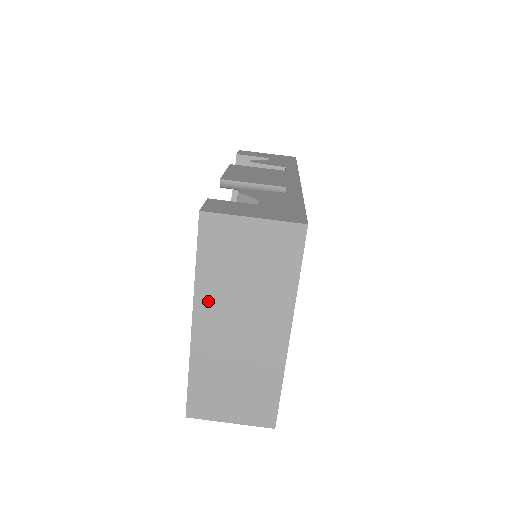
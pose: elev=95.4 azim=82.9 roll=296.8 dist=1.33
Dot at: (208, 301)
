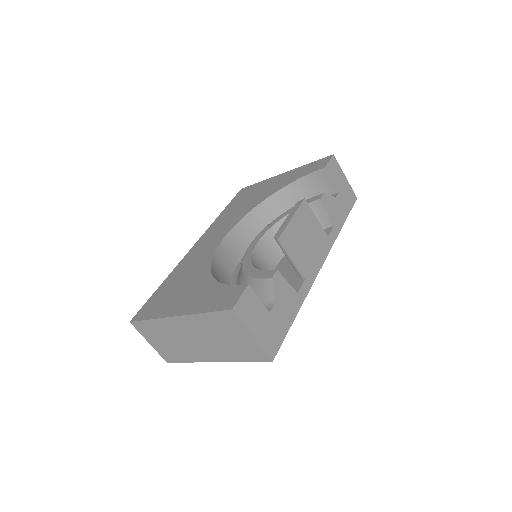
Dot at: (193, 322)
